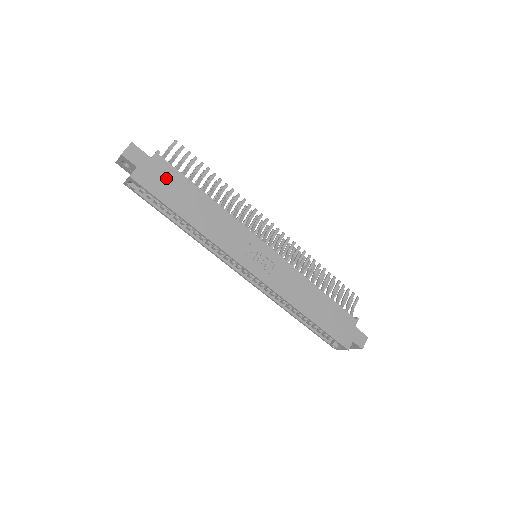
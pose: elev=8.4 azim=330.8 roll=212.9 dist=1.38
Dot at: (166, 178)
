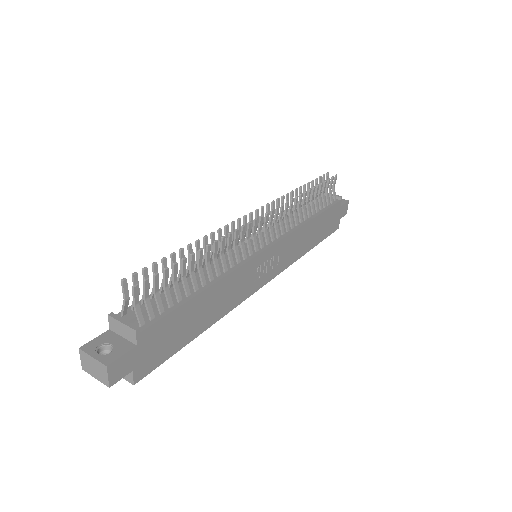
Dot at: (163, 336)
